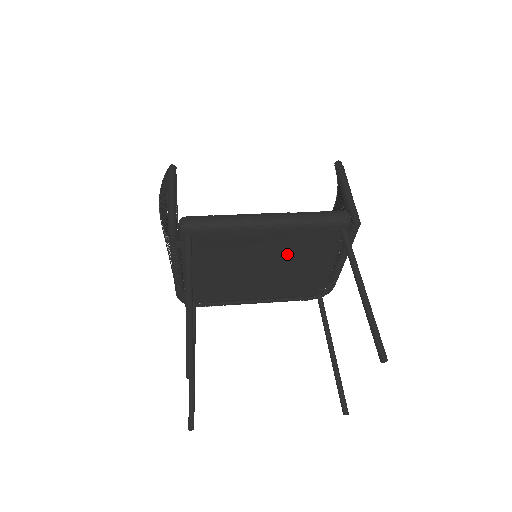
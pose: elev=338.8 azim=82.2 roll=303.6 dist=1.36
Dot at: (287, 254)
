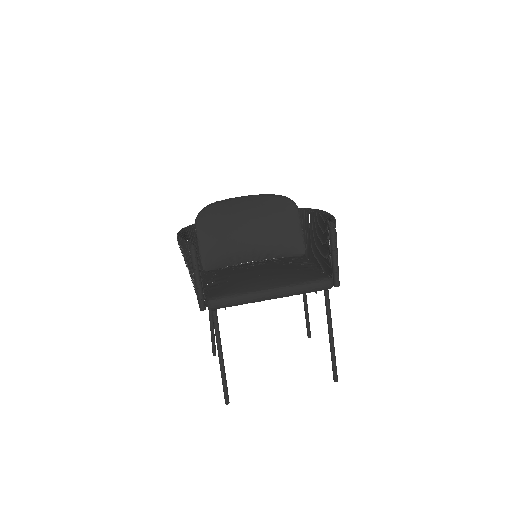
Dot at: occluded
